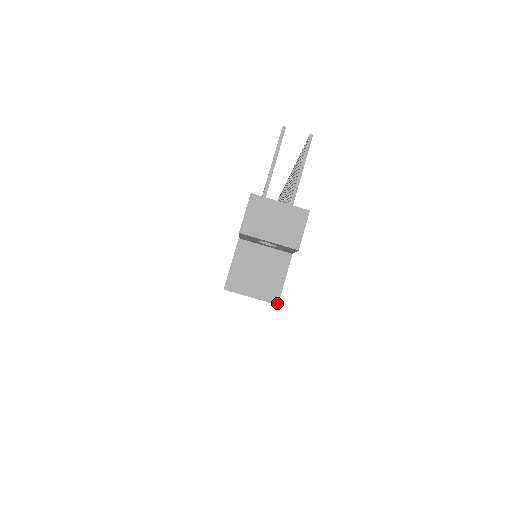
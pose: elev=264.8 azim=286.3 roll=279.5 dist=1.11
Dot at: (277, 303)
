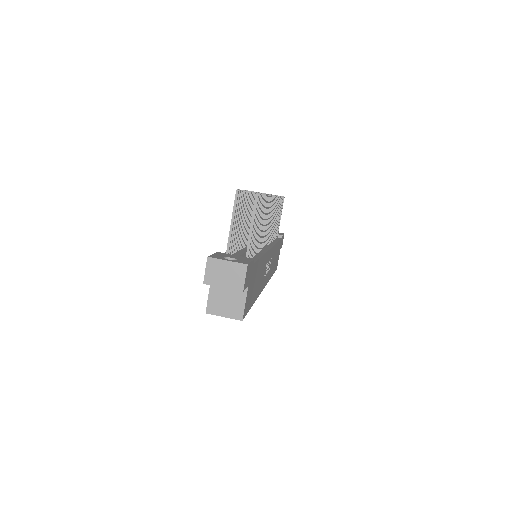
Dot at: (242, 320)
